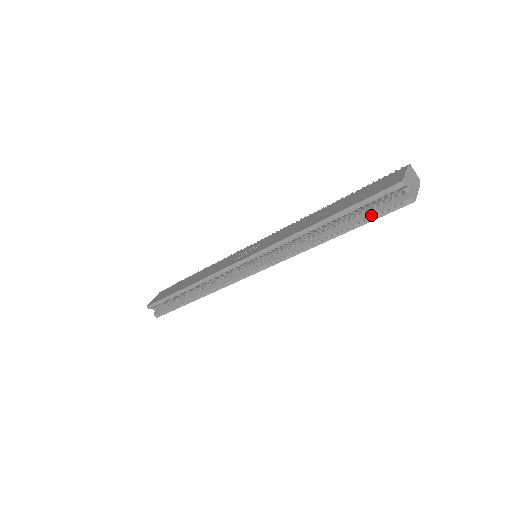
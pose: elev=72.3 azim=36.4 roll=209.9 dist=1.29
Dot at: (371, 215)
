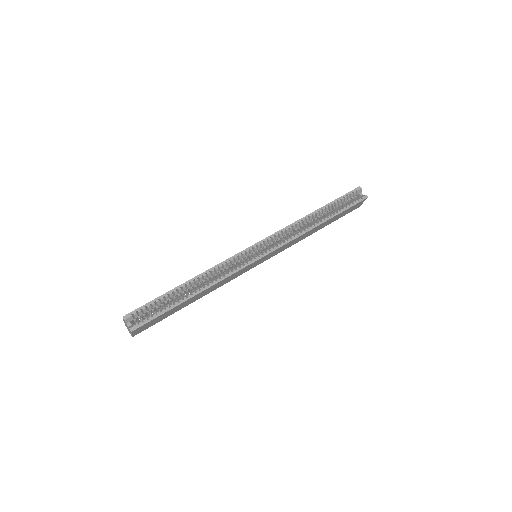
Dot at: (347, 205)
